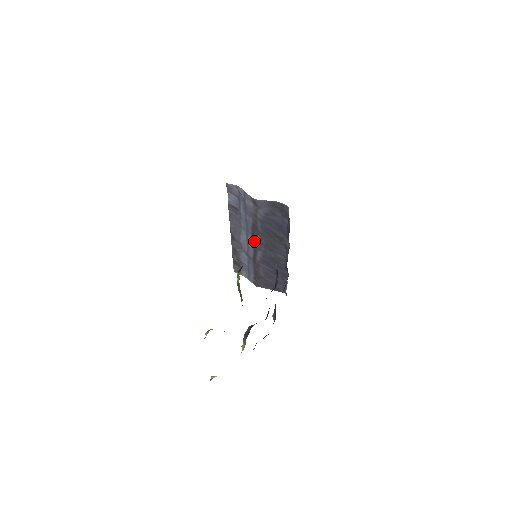
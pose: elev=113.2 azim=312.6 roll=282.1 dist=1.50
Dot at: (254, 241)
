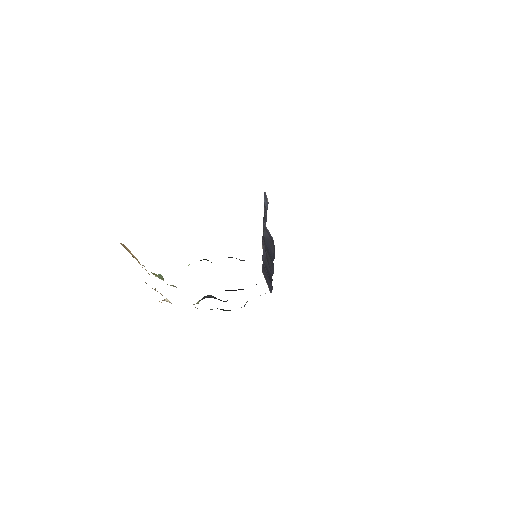
Dot at: occluded
